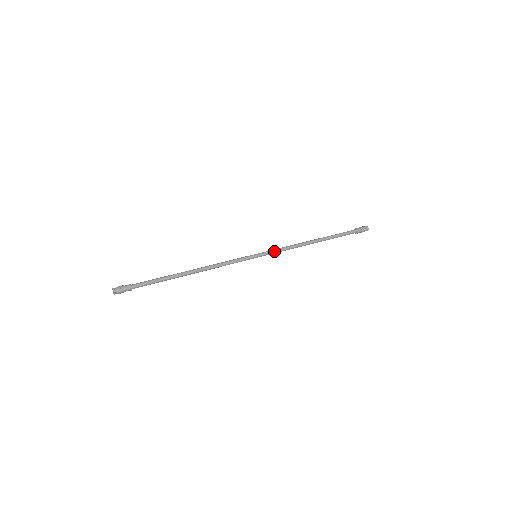
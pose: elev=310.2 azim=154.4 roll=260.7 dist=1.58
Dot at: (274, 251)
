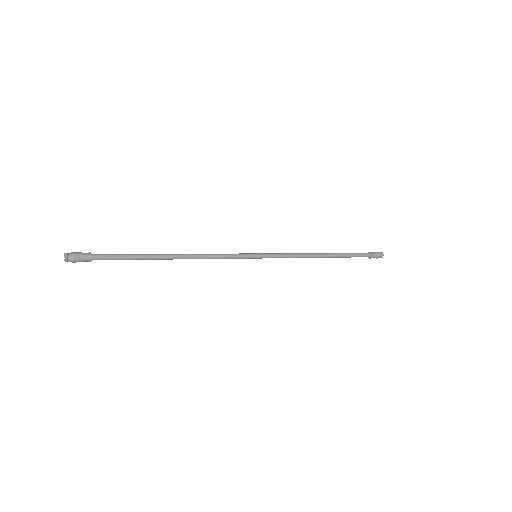
Dot at: (278, 254)
